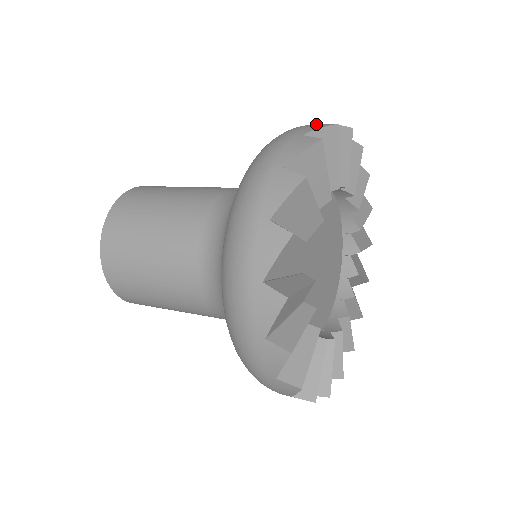
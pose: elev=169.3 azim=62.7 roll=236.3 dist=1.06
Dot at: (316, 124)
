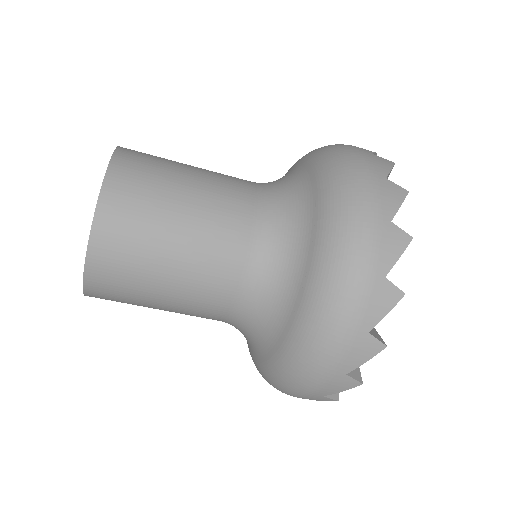
Dot at: occluded
